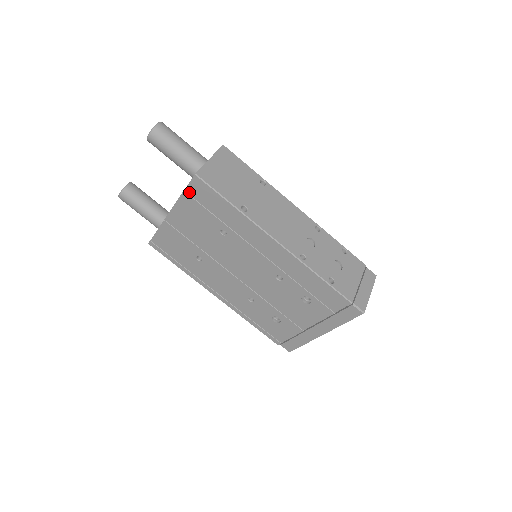
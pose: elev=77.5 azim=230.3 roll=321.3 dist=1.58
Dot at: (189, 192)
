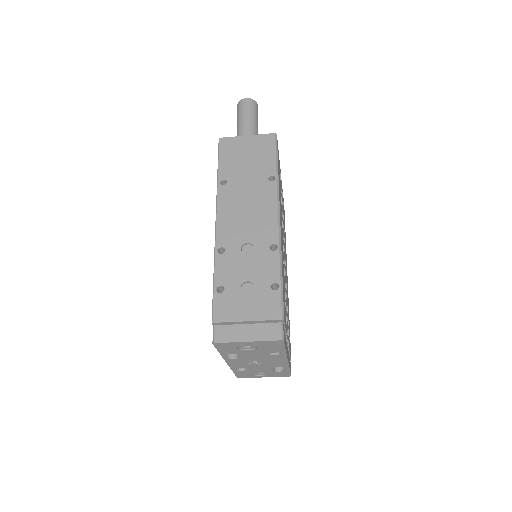
Dot at: occluded
